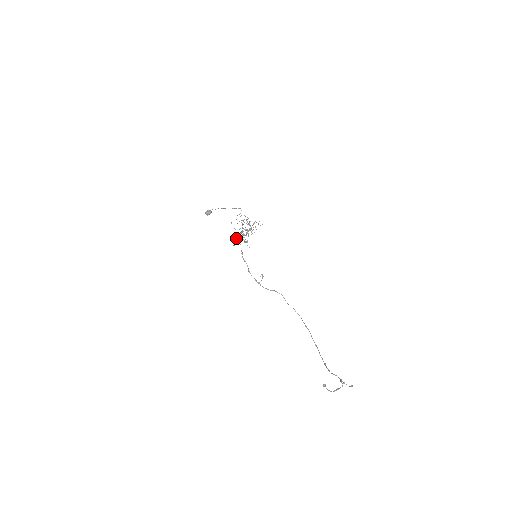
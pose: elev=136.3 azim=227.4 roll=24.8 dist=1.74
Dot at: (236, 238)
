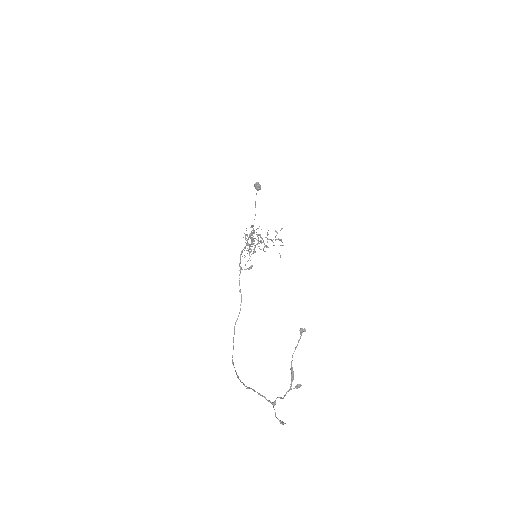
Dot at: occluded
